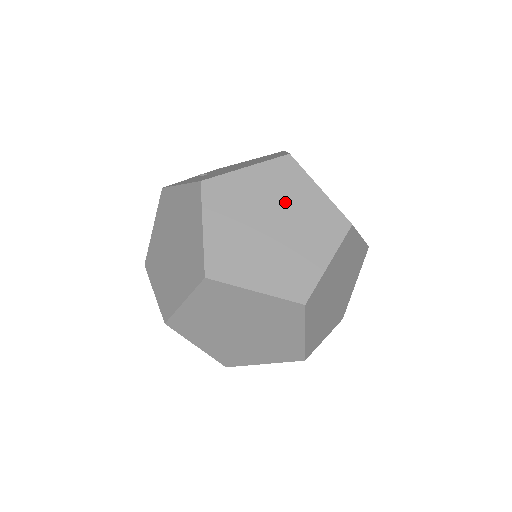
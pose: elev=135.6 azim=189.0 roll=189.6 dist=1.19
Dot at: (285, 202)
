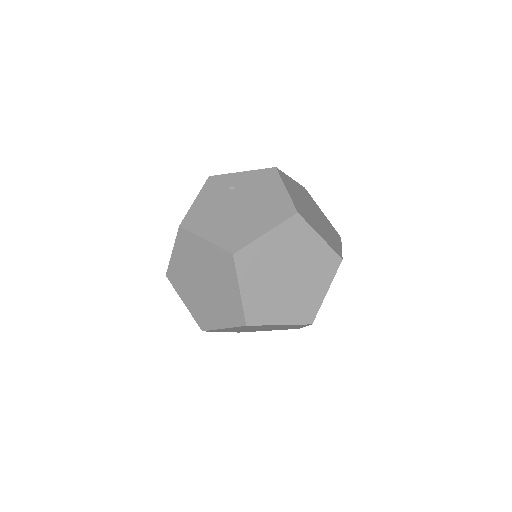
Dot at: (216, 278)
